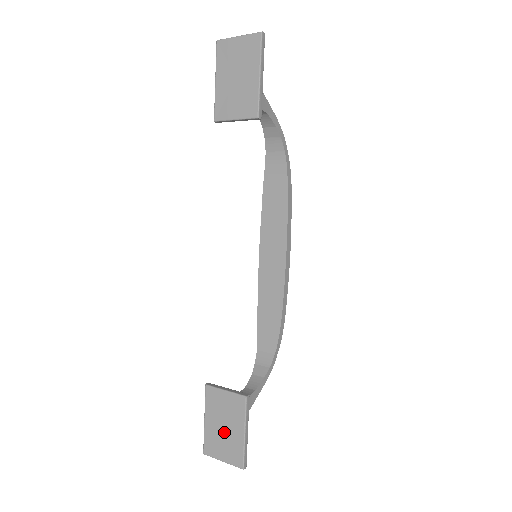
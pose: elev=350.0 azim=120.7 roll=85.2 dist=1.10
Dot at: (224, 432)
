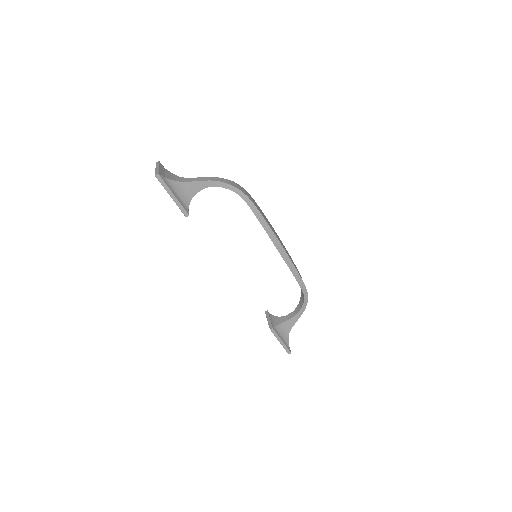
Dot at: occluded
